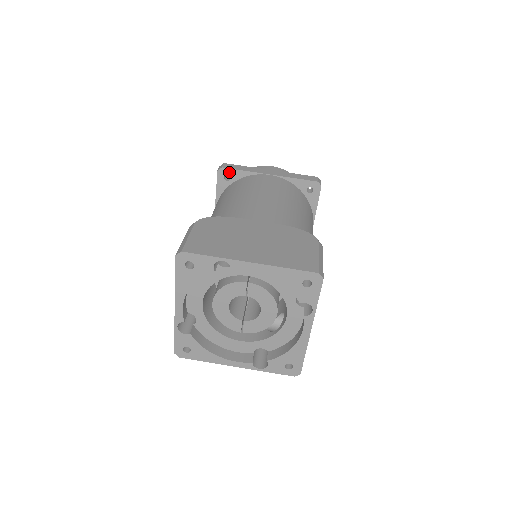
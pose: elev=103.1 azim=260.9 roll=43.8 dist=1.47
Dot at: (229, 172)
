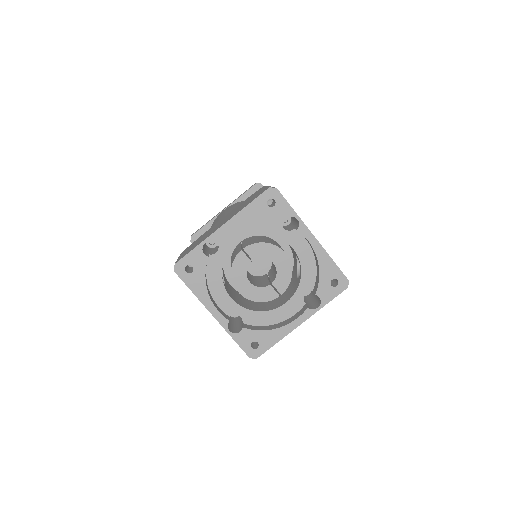
Dot at: (198, 235)
